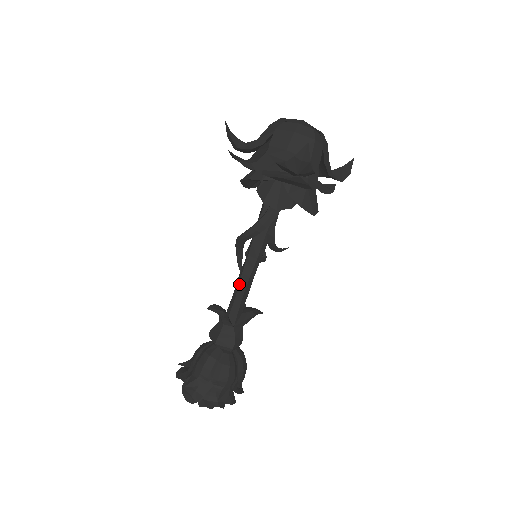
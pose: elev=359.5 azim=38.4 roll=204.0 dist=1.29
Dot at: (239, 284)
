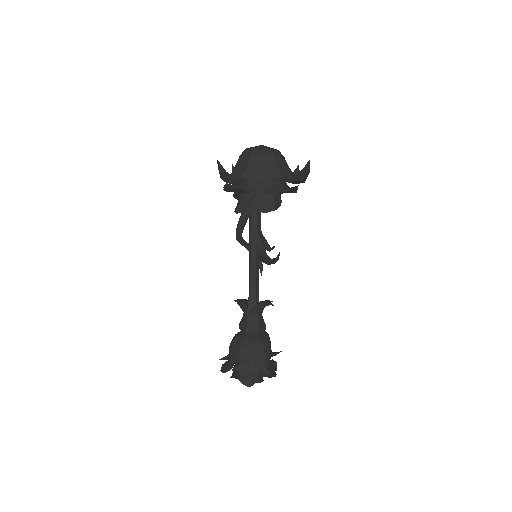
Dot at: (249, 280)
